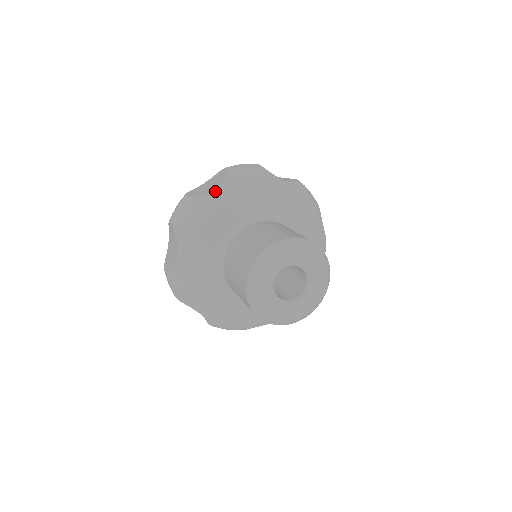
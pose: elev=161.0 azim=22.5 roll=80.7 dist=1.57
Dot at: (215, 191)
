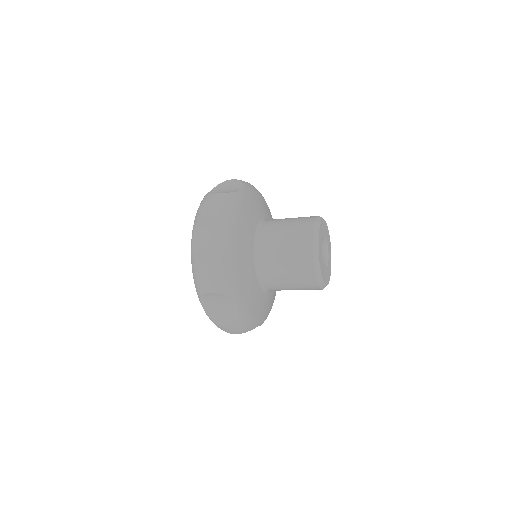
Dot at: (228, 241)
